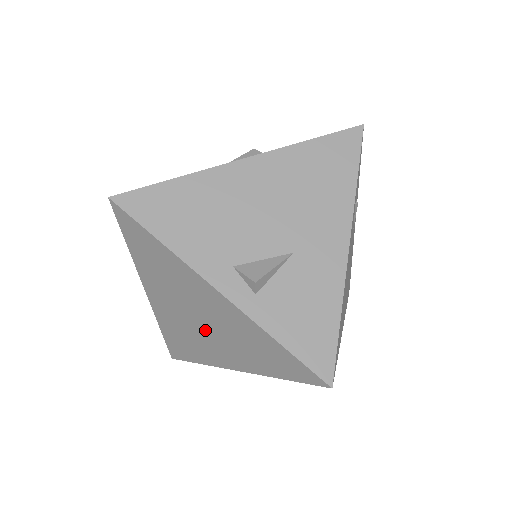
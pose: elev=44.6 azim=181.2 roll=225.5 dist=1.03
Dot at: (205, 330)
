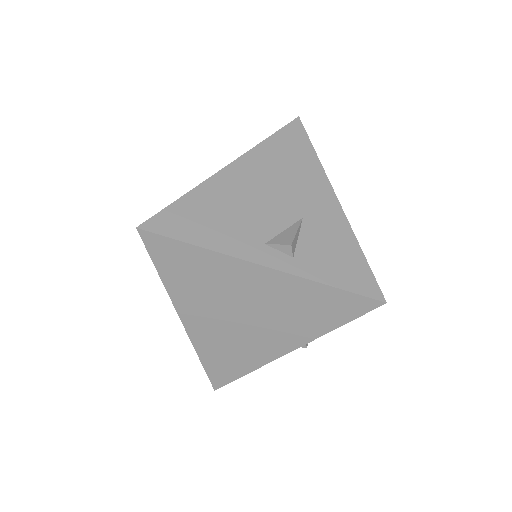
Dot at: (252, 324)
